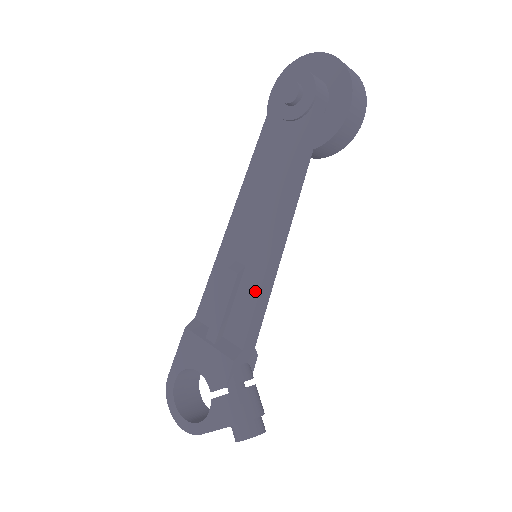
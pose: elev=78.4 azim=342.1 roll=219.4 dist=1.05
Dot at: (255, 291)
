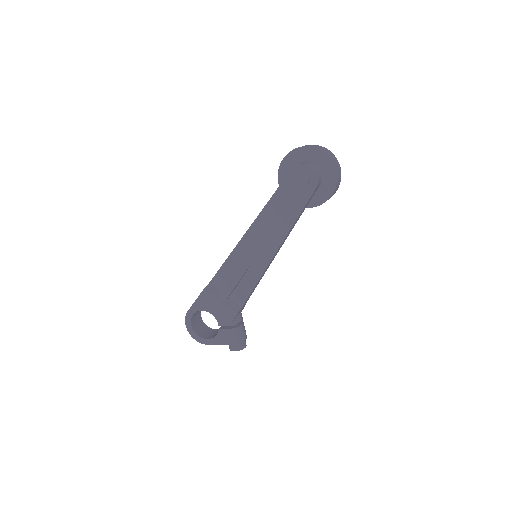
Dot at: (255, 280)
